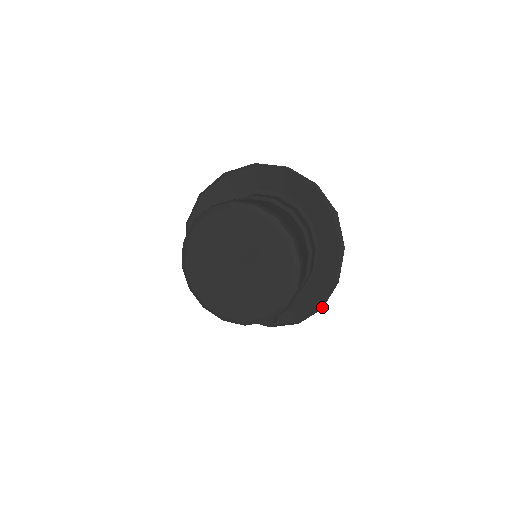
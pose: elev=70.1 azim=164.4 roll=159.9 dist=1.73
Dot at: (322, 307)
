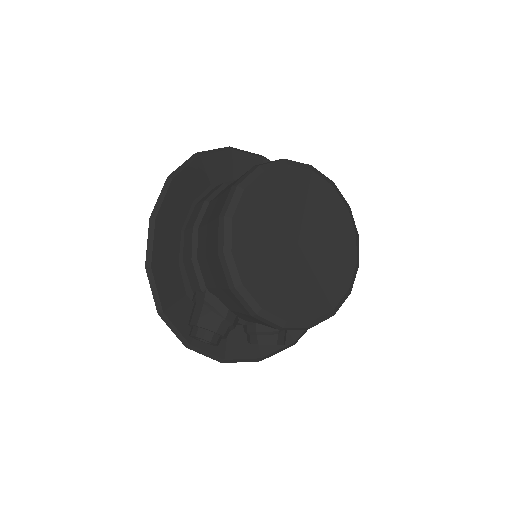
Dot at: occluded
